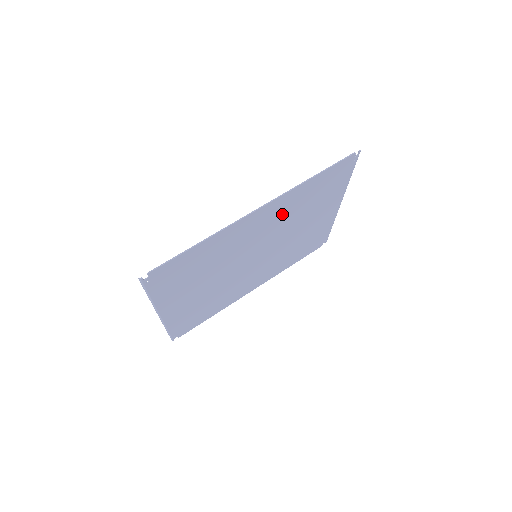
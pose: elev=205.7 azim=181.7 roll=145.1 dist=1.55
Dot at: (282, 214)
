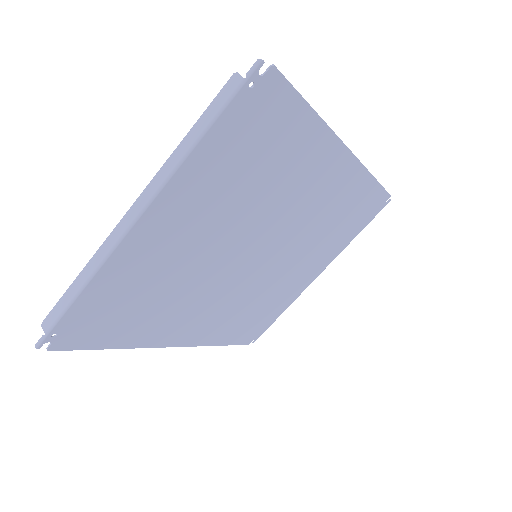
Dot at: (328, 203)
